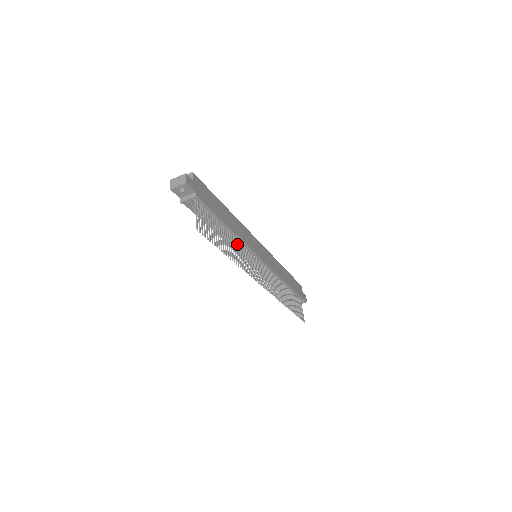
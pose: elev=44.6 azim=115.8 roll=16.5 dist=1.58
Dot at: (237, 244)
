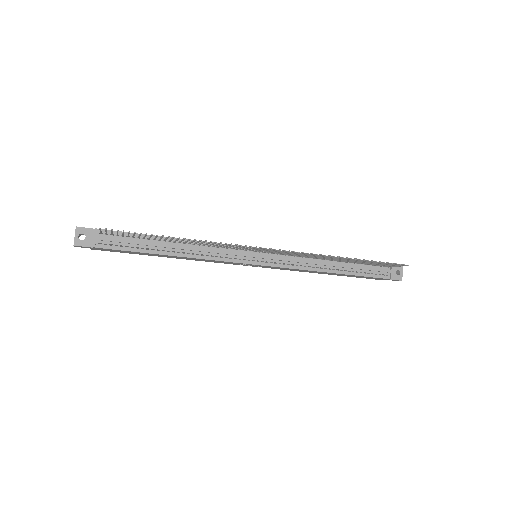
Dot at: occluded
